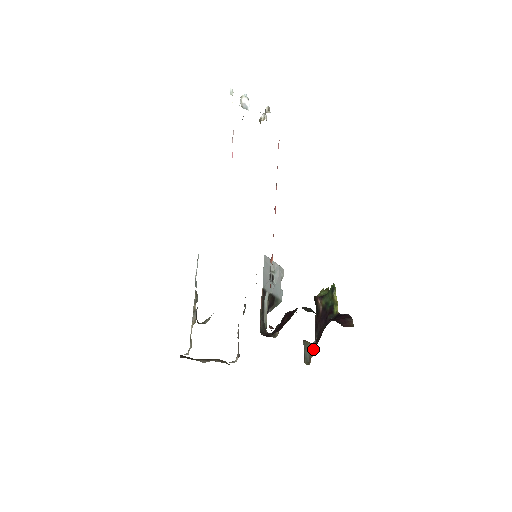
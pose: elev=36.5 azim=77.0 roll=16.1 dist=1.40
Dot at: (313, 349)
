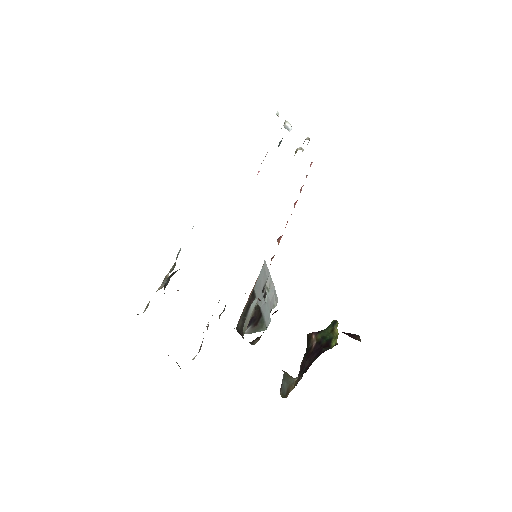
Dot at: (294, 382)
